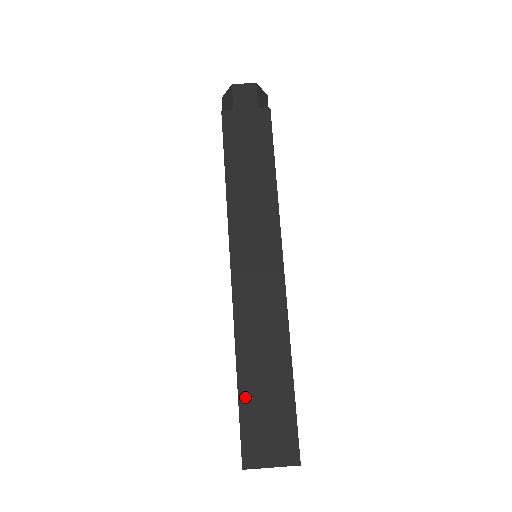
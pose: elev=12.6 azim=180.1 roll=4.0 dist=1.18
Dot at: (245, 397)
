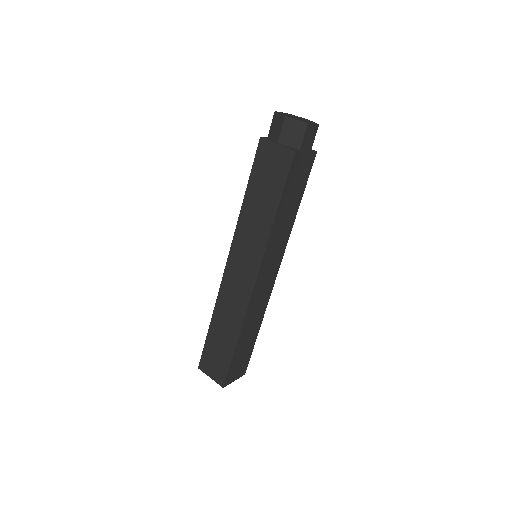
Dot at: (236, 353)
